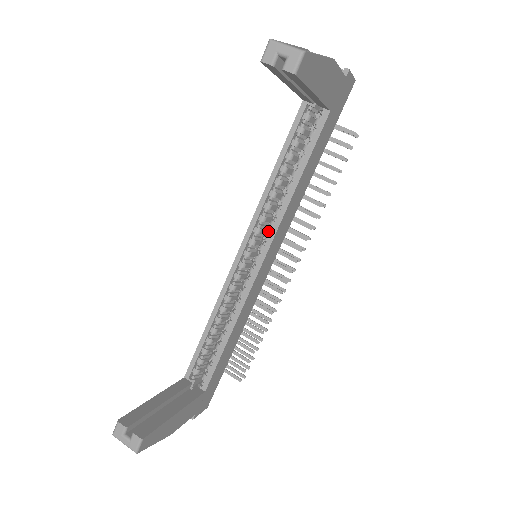
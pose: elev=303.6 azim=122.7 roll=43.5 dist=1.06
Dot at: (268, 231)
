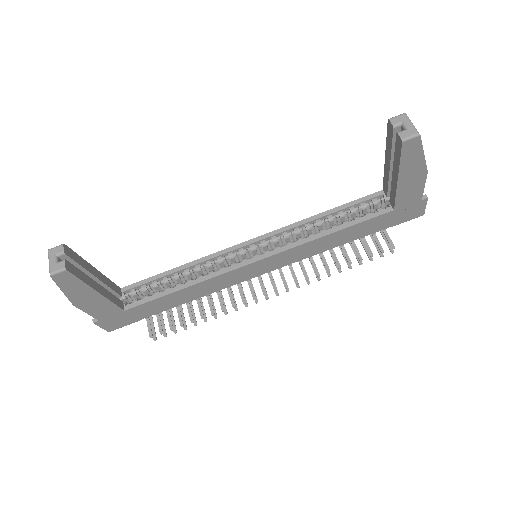
Dot at: (281, 246)
